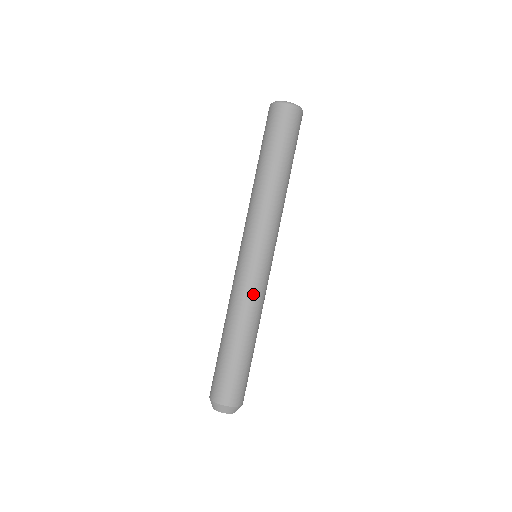
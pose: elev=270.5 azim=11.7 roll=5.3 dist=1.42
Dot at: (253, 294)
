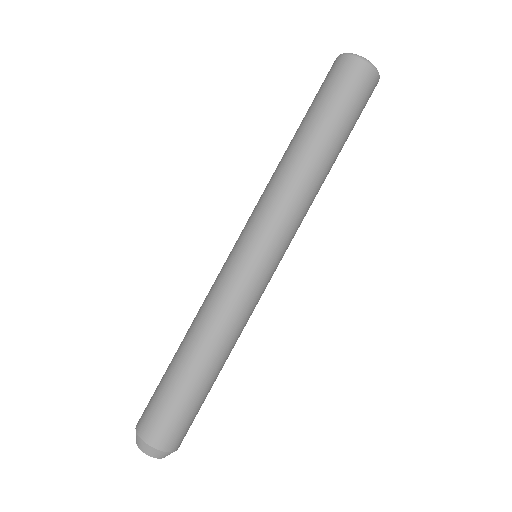
Dot at: (251, 313)
